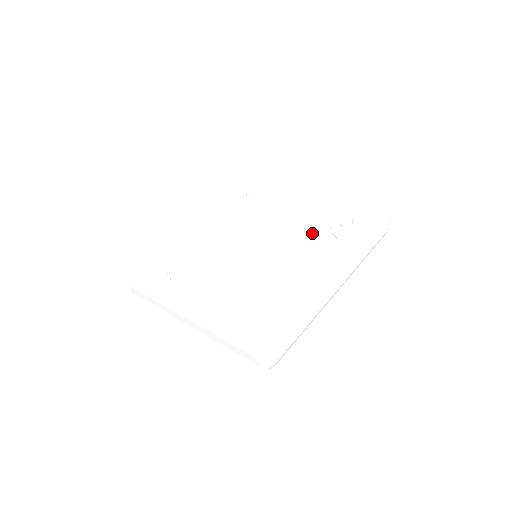
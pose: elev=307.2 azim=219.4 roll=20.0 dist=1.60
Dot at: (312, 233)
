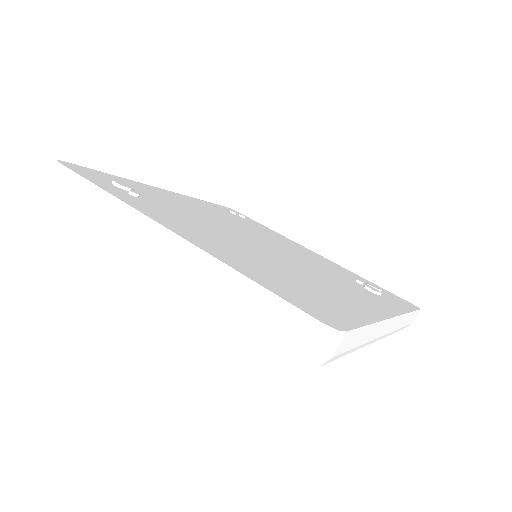
Dot at: (335, 273)
